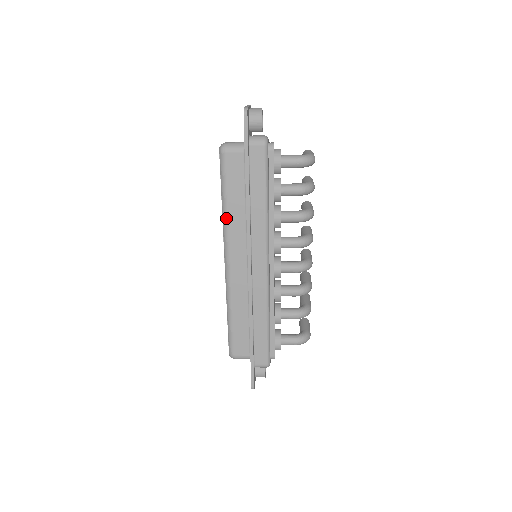
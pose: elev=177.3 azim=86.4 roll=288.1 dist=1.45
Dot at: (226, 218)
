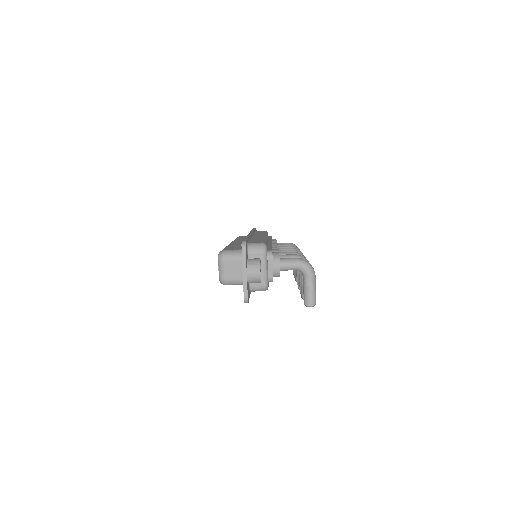
Dot at: (235, 239)
